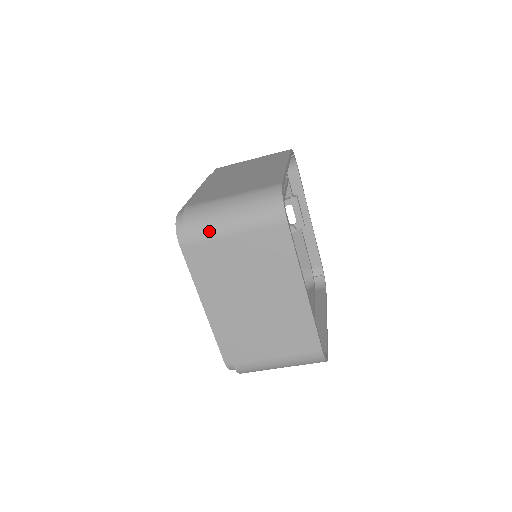
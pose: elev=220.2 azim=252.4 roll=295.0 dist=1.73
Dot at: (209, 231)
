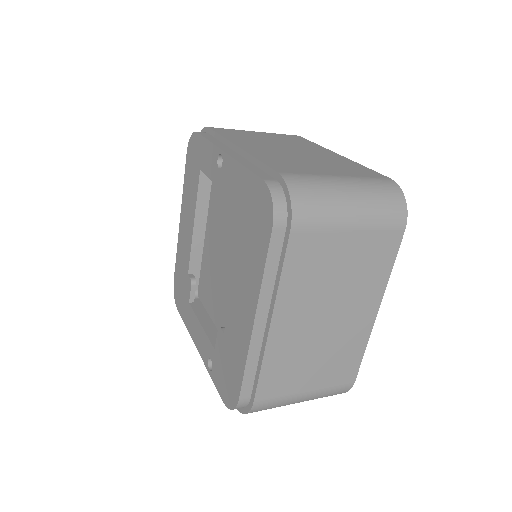
Dot at: (324, 218)
